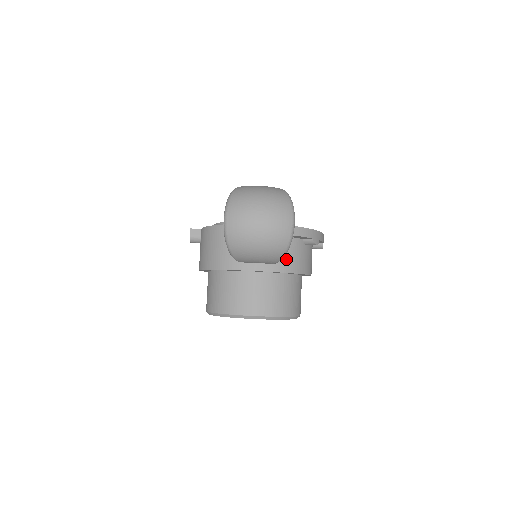
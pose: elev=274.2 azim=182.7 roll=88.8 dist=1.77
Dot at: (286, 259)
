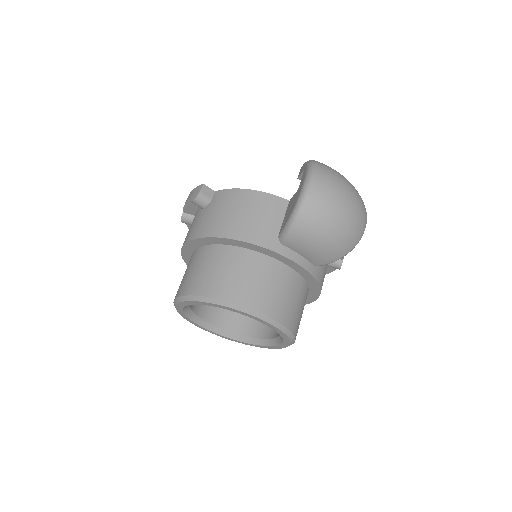
Dot at: (322, 267)
